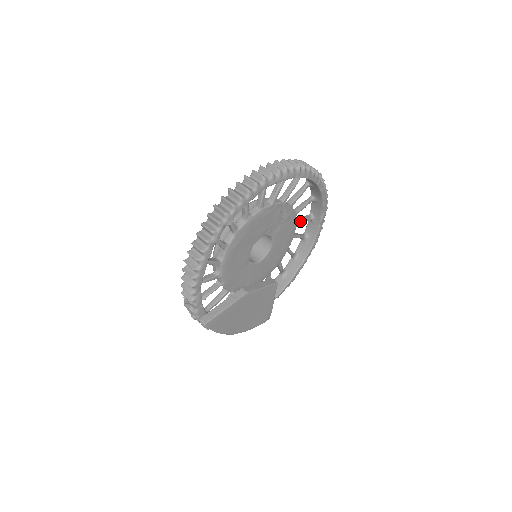
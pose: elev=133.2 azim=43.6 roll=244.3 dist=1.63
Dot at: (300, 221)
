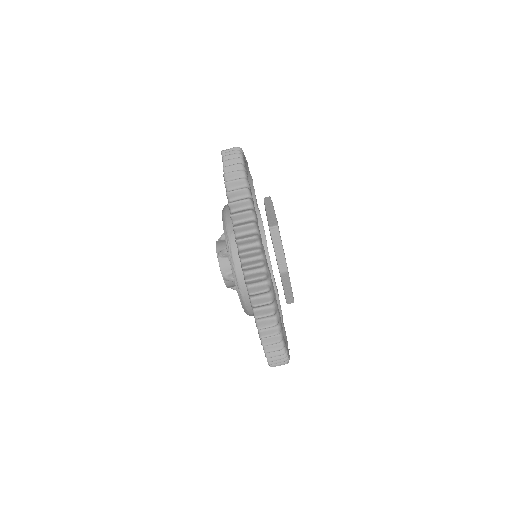
Dot at: occluded
